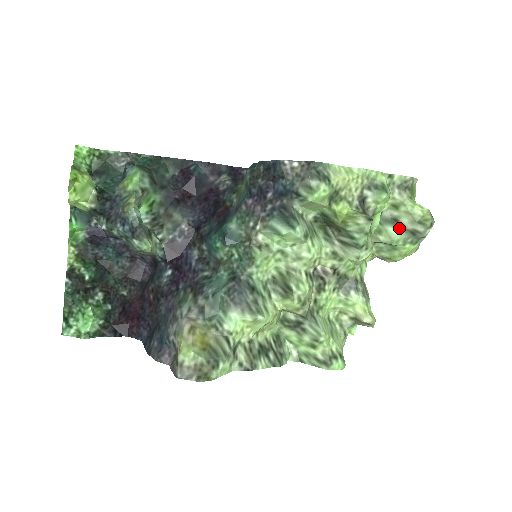
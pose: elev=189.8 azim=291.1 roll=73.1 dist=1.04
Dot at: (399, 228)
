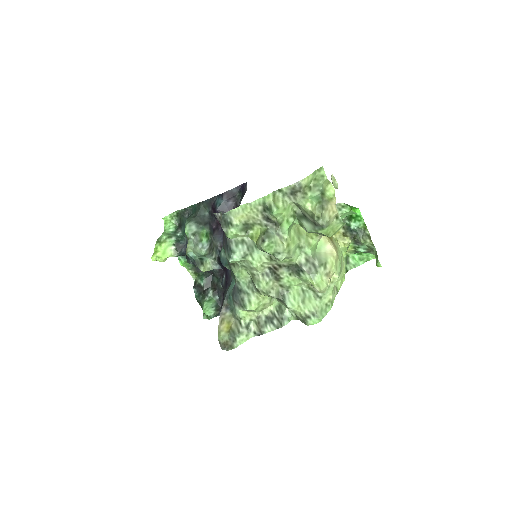
Dot at: (308, 221)
